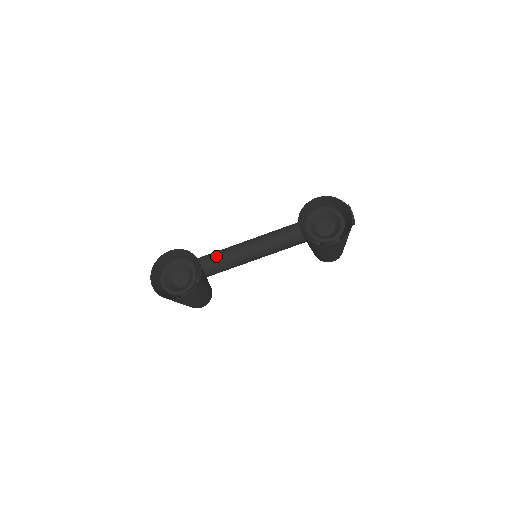
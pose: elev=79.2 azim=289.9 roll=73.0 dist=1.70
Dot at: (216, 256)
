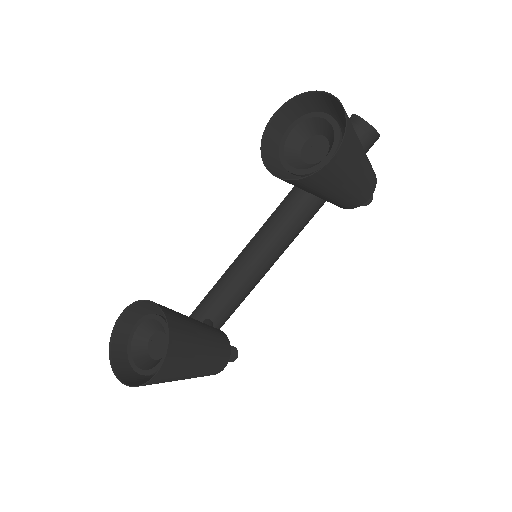
Dot at: (219, 287)
